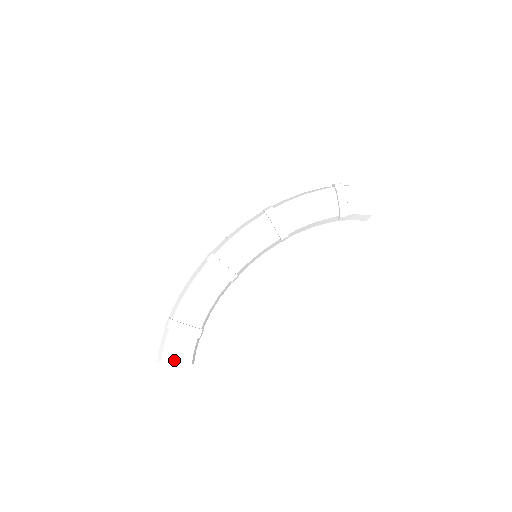
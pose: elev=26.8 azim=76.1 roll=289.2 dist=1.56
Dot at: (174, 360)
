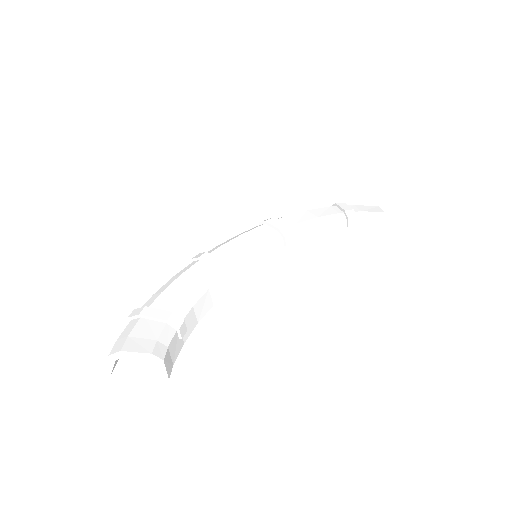
Dot at: (132, 347)
